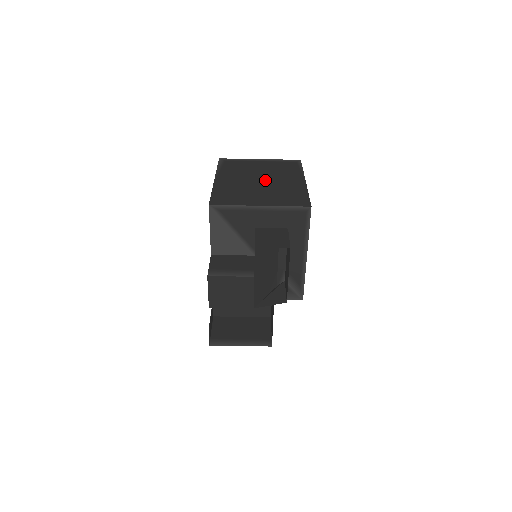
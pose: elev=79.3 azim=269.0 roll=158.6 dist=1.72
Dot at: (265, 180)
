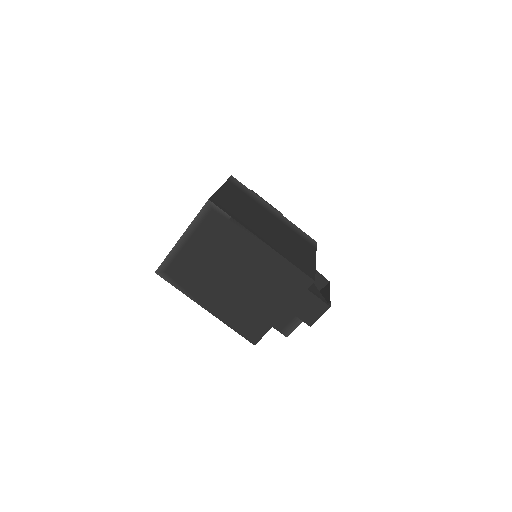
Dot at: (237, 274)
